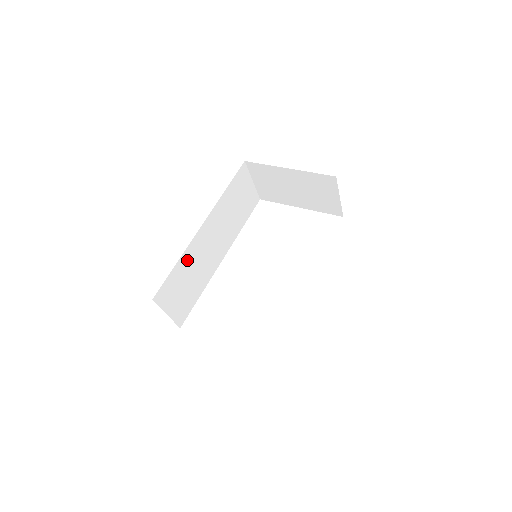
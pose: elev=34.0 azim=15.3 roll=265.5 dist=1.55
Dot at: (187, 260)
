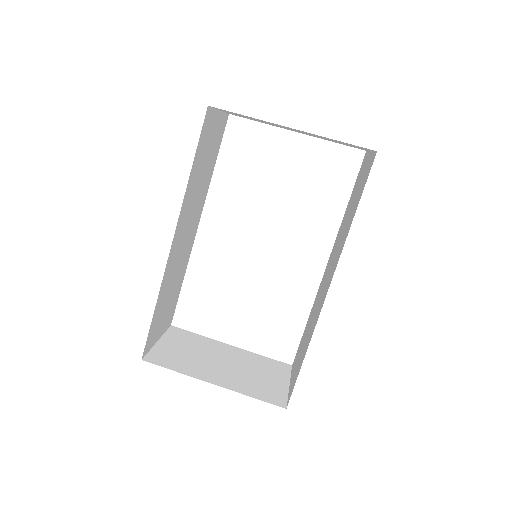
Dot at: (164, 287)
